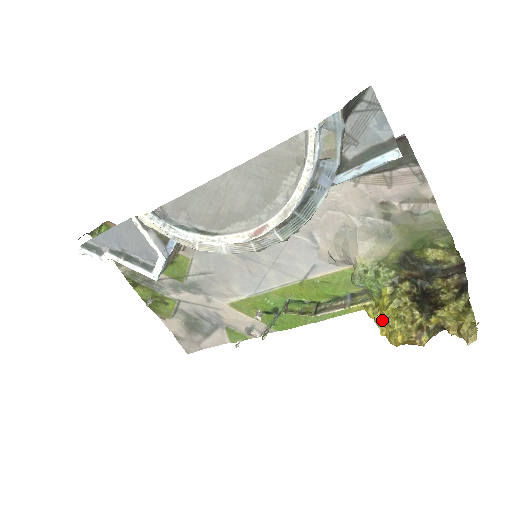
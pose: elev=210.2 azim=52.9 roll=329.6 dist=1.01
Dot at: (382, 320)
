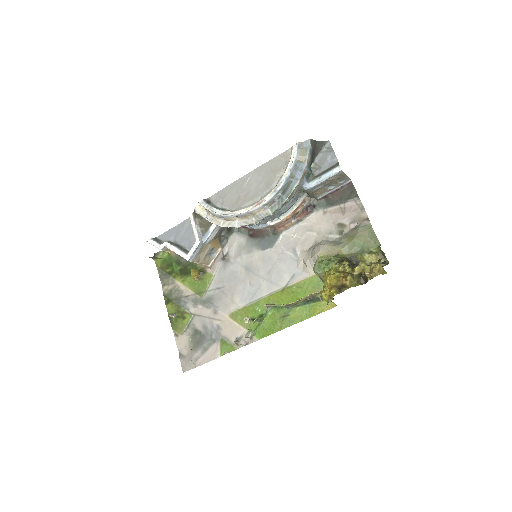
Dot at: (325, 275)
